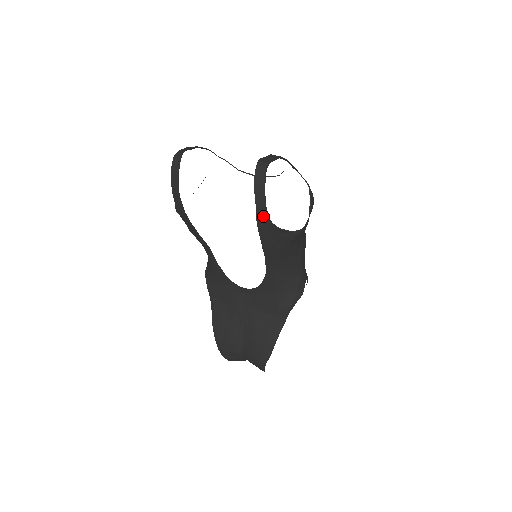
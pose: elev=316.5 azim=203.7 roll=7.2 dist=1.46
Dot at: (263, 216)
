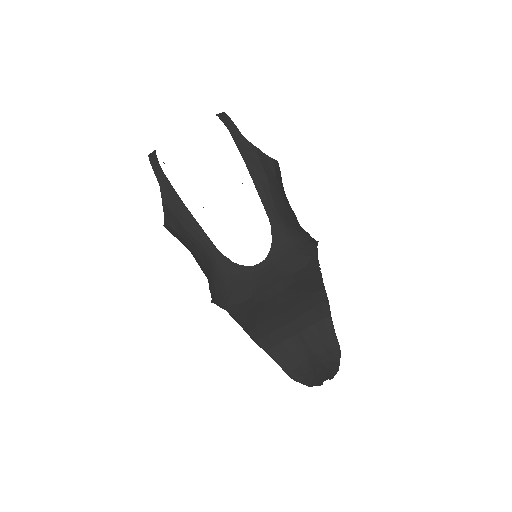
Dot at: (238, 136)
